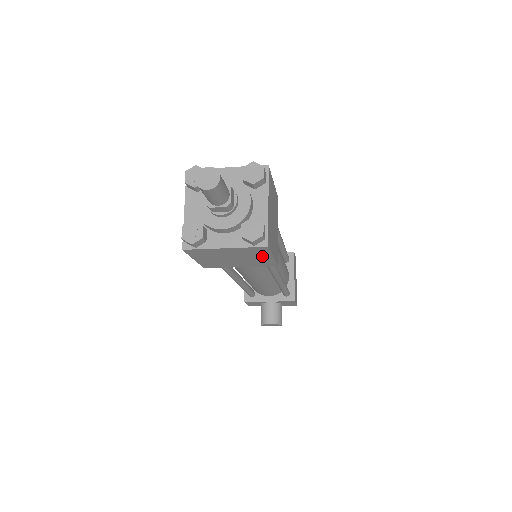
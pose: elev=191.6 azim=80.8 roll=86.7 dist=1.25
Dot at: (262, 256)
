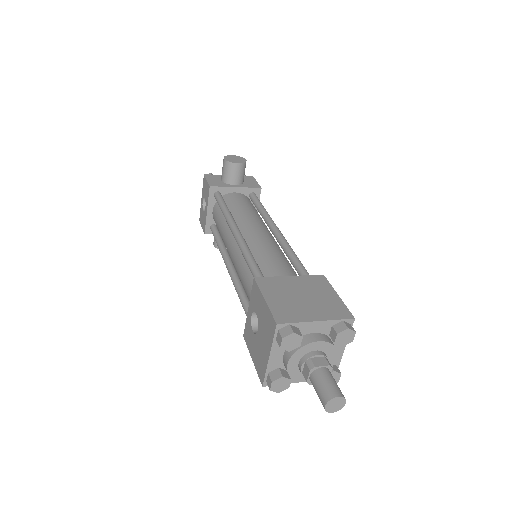
Dot at: occluded
